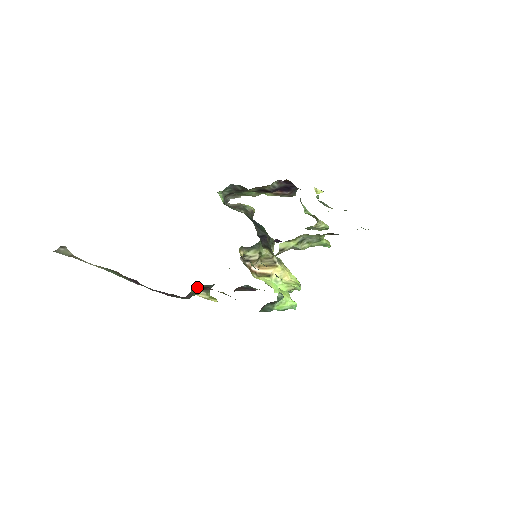
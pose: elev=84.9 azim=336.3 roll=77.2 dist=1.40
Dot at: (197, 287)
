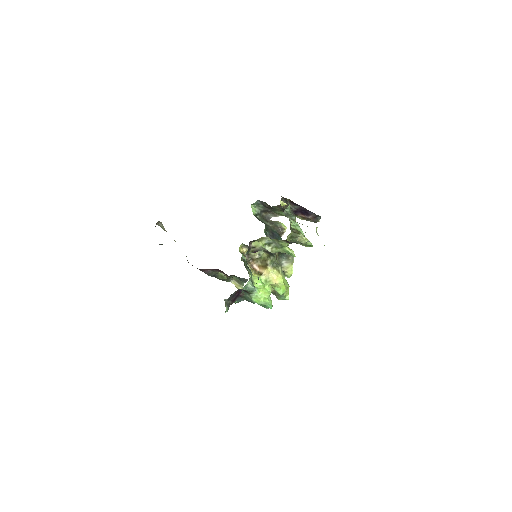
Dot at: (234, 278)
